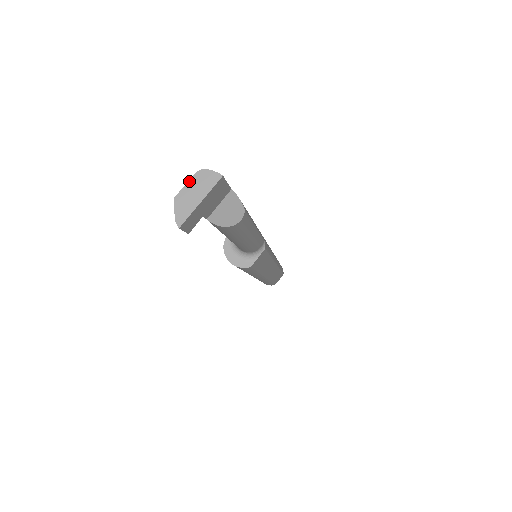
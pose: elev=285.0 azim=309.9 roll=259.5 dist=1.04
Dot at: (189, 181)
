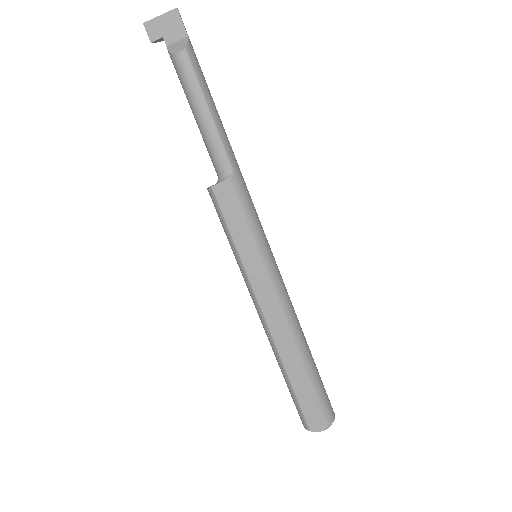
Dot at: occluded
